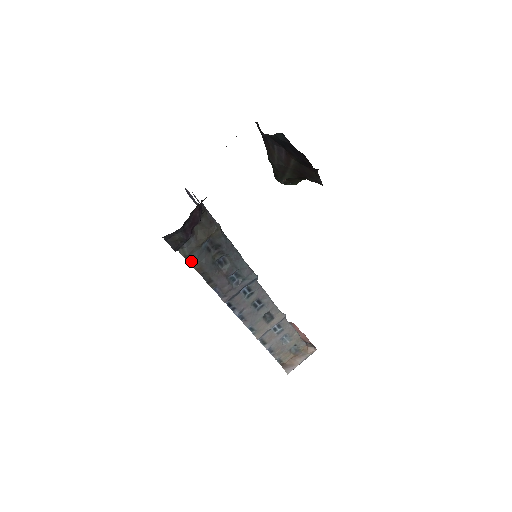
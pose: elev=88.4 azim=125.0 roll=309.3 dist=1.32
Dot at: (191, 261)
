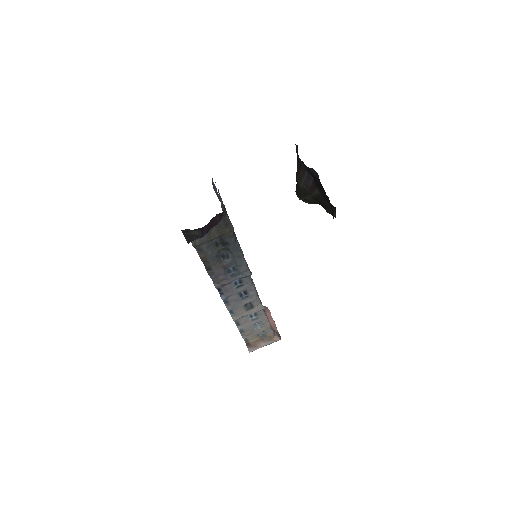
Dot at: (198, 250)
